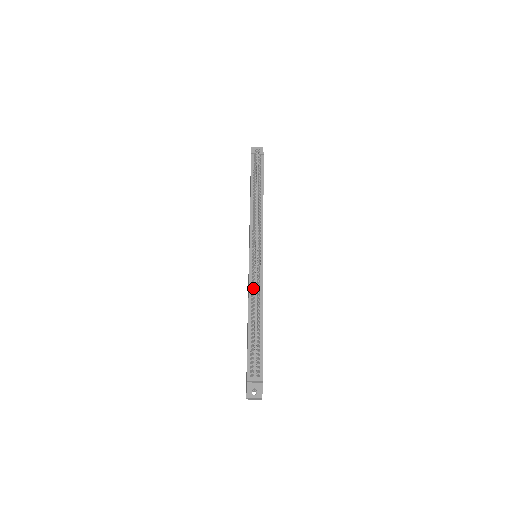
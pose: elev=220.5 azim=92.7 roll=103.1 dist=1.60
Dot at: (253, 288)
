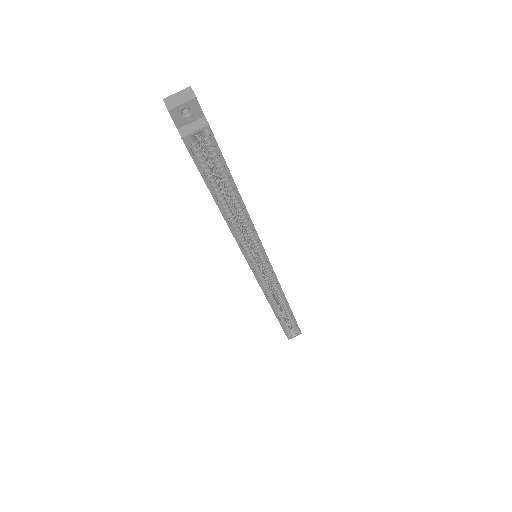
Dot at: occluded
